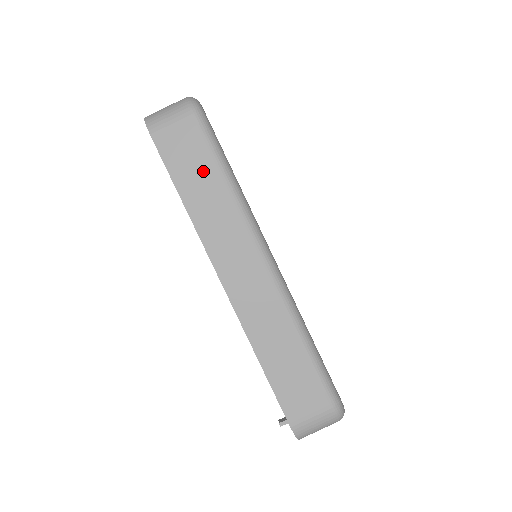
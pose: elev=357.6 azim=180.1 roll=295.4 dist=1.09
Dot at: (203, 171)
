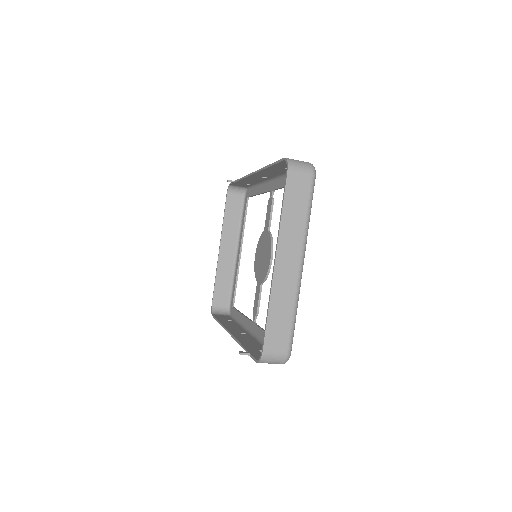
Dot at: (300, 204)
